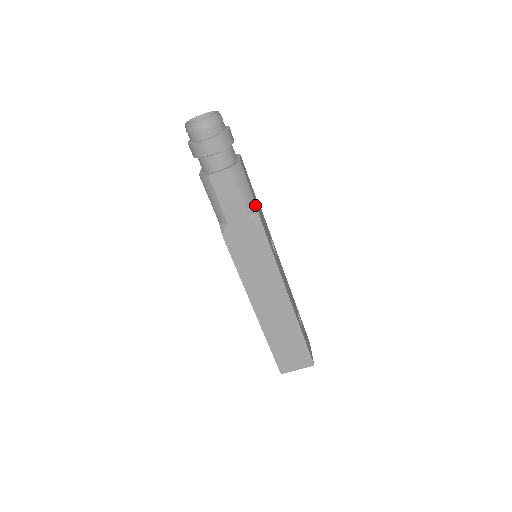
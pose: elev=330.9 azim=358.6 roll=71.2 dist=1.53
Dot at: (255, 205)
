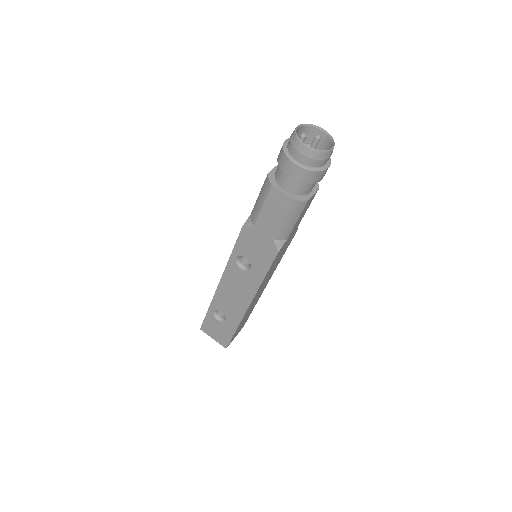
Dot at: occluded
